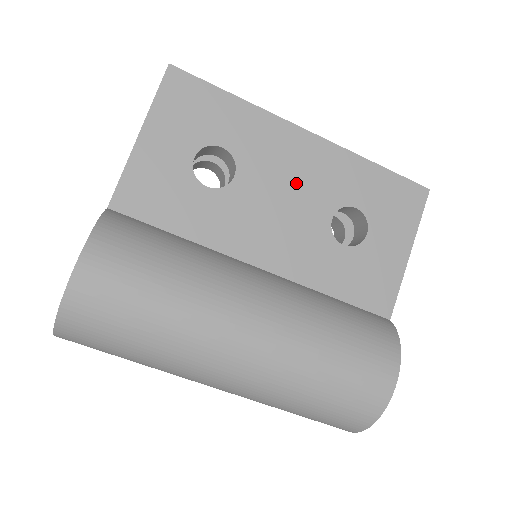
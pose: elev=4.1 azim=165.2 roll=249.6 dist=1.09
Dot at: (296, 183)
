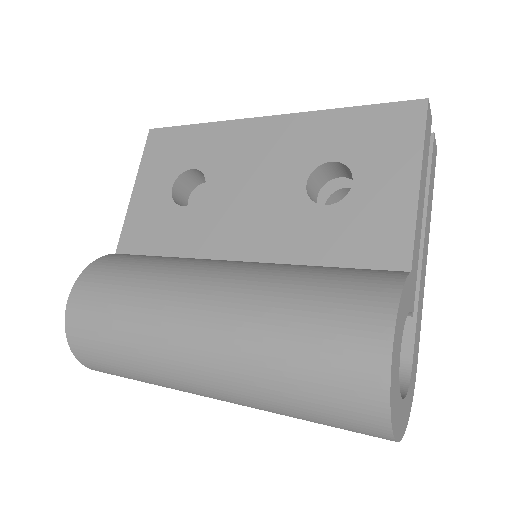
Dot at: (262, 167)
